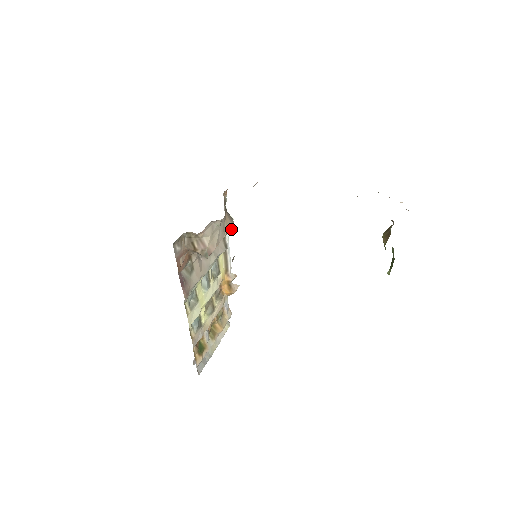
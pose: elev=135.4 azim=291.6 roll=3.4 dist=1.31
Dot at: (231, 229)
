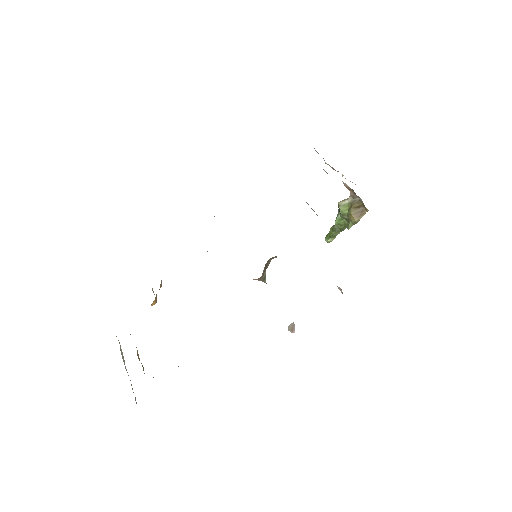
Dot at: occluded
